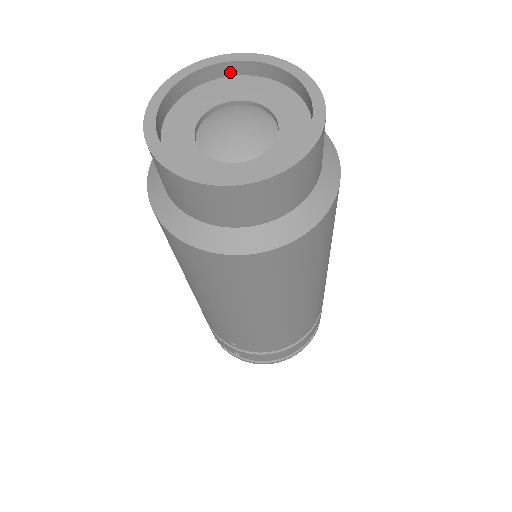
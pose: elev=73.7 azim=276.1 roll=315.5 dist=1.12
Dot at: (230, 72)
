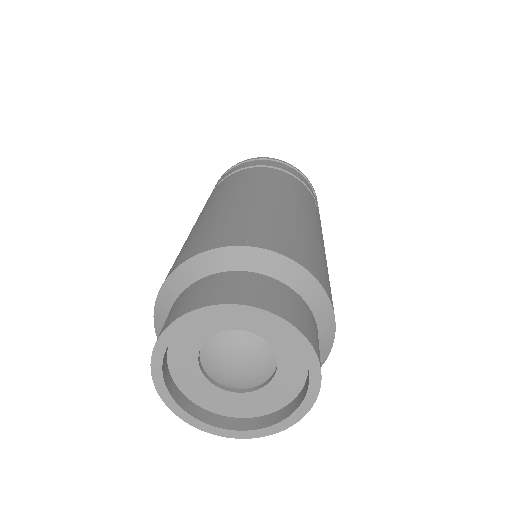
Dot at: occluded
